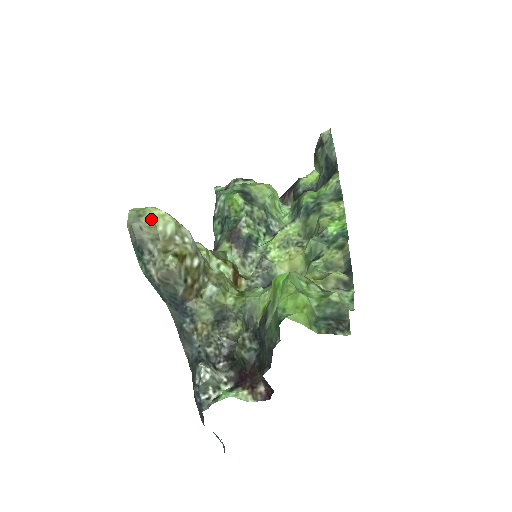
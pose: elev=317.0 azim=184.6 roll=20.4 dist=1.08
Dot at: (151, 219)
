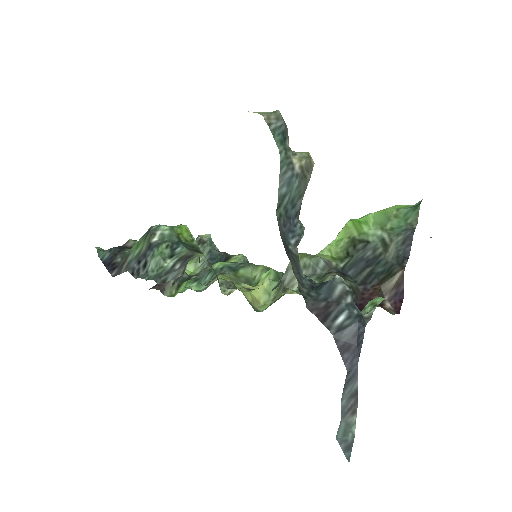
Dot at: occluded
